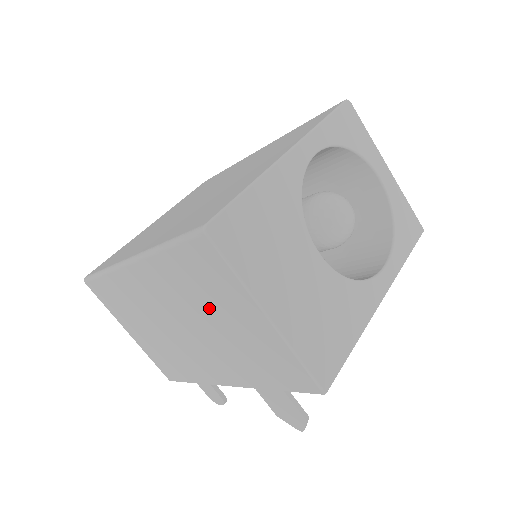
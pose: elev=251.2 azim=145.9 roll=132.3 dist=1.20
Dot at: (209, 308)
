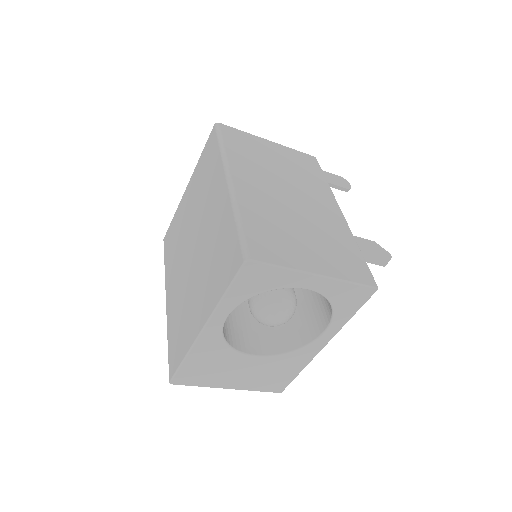
Dot at: occluded
